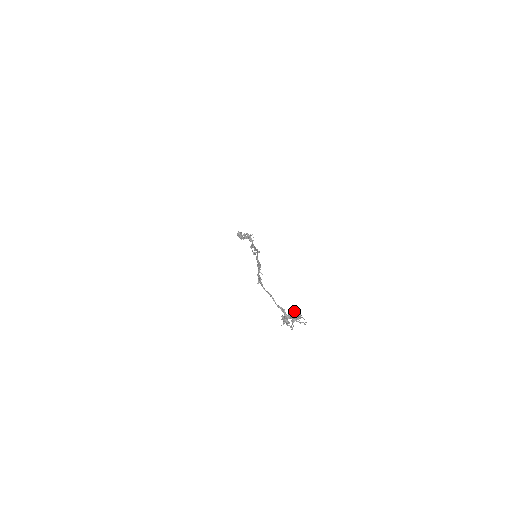
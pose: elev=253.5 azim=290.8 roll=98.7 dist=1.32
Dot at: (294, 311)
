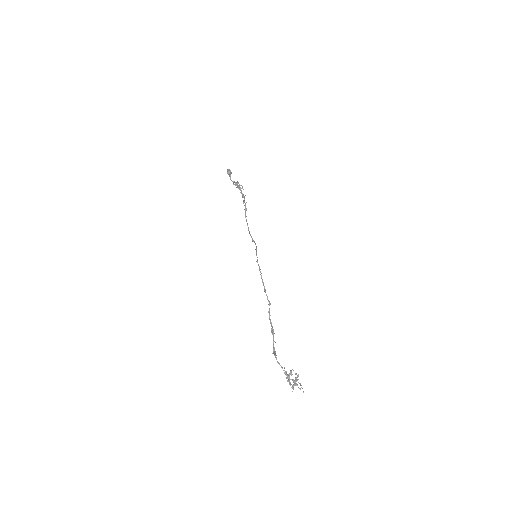
Dot at: (295, 377)
